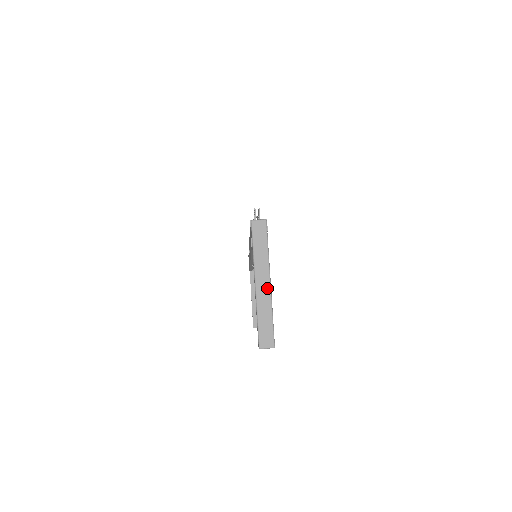
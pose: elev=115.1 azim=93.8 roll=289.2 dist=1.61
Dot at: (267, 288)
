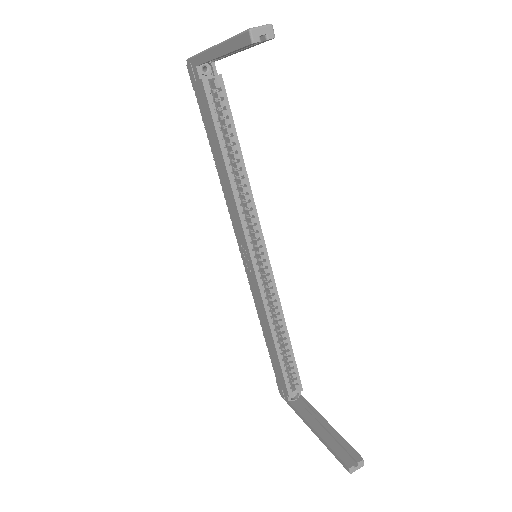
Dot at: occluded
